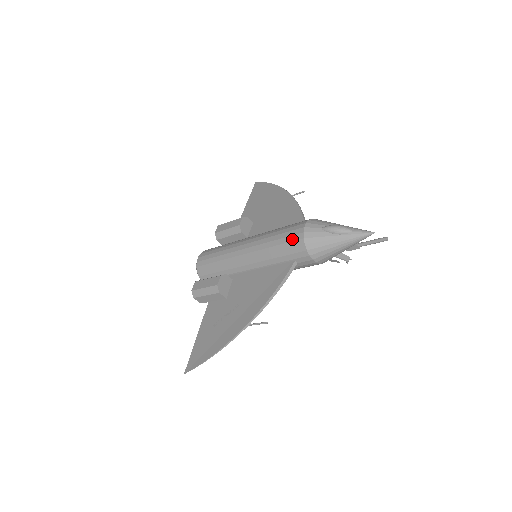
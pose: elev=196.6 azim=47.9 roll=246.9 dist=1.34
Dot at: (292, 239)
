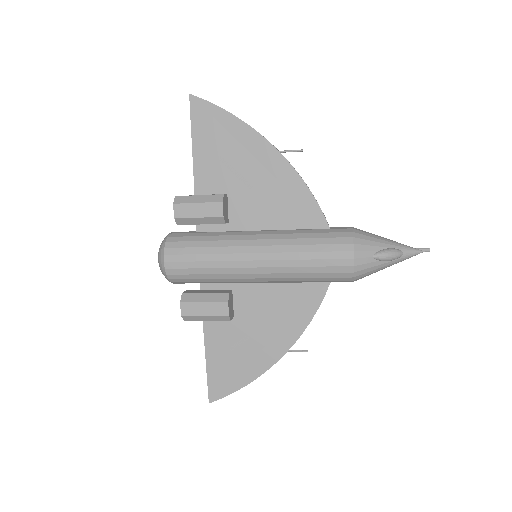
Dot at: (336, 271)
